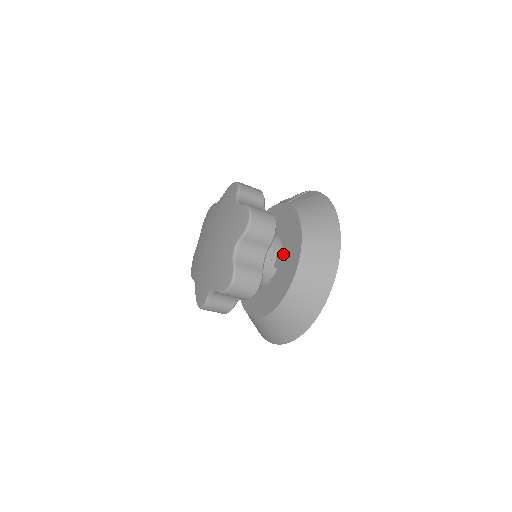
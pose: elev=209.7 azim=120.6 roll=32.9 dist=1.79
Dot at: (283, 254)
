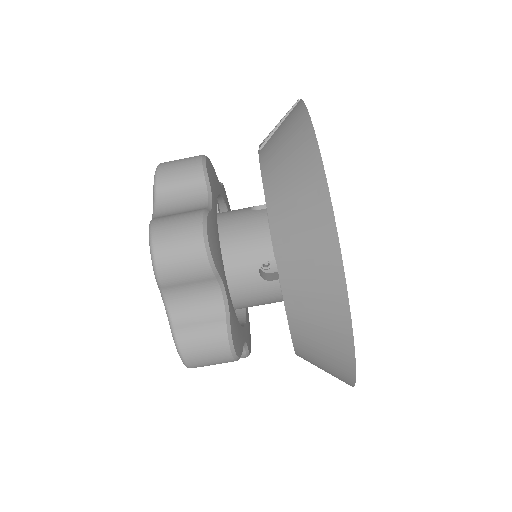
Dot at: occluded
